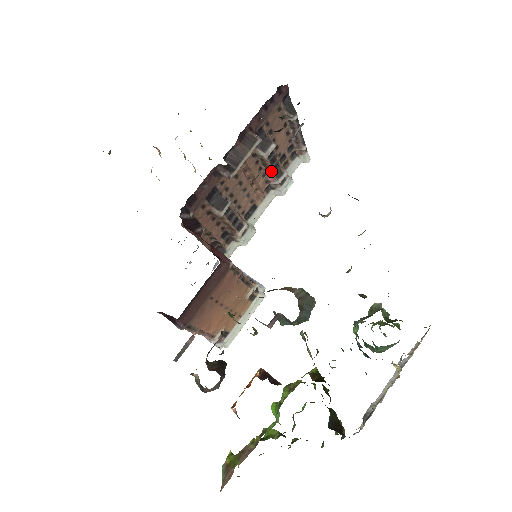
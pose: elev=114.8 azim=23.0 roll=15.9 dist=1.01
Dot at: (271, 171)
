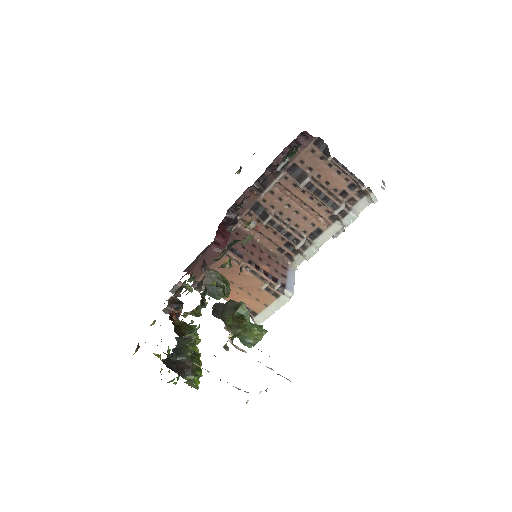
Dot at: (322, 202)
